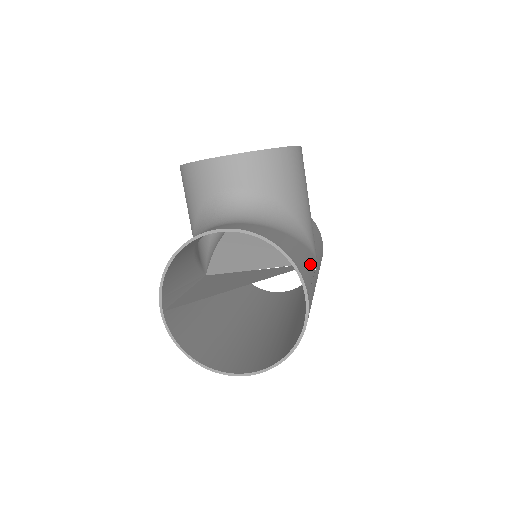
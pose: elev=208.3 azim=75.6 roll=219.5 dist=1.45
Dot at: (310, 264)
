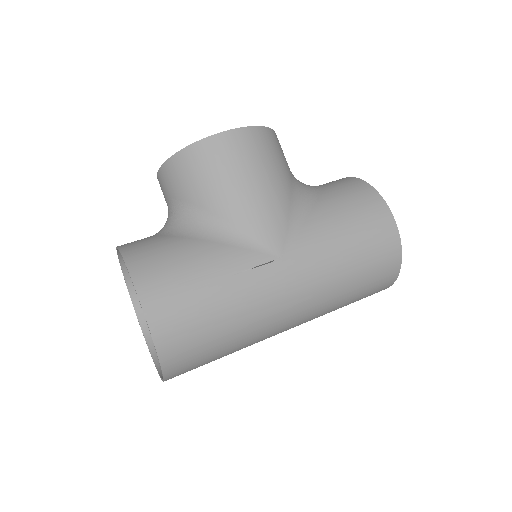
Dot at: (213, 266)
